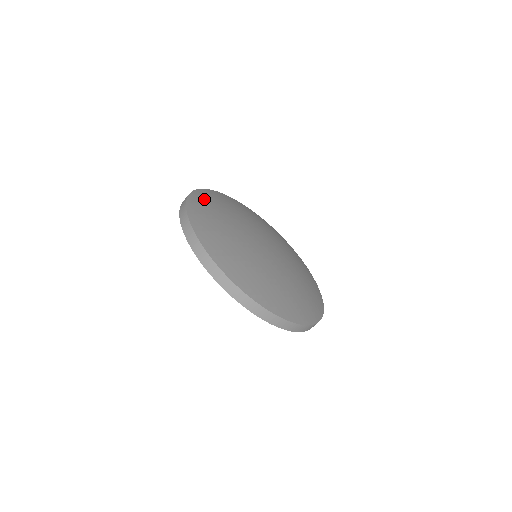
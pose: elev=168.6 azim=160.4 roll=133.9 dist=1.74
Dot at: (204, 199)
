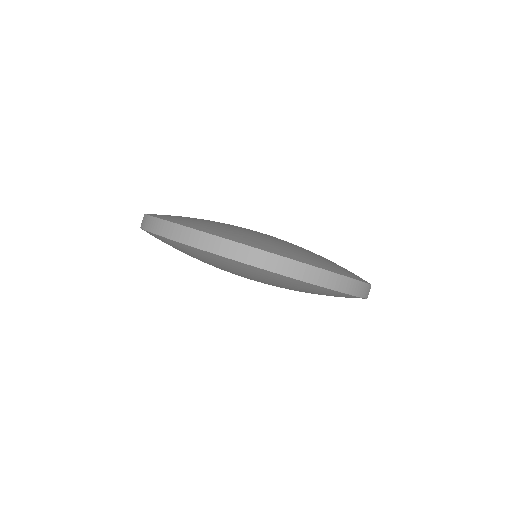
Dot at: (184, 220)
